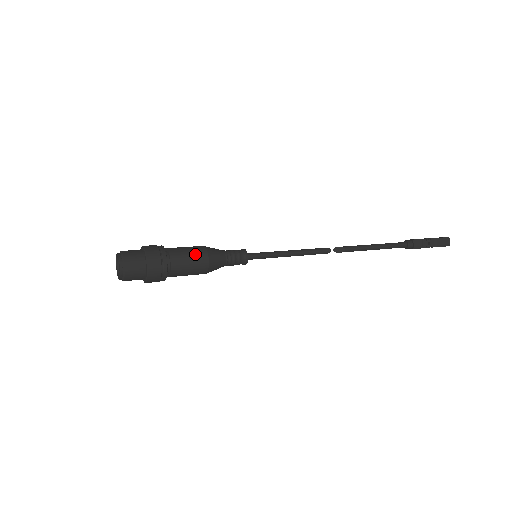
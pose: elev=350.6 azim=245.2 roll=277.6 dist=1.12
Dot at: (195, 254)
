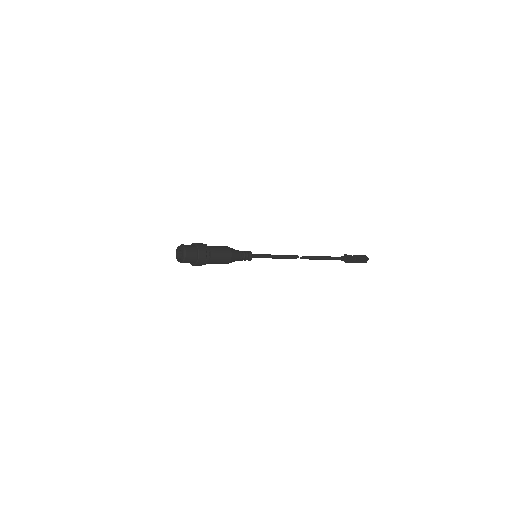
Dot at: (221, 246)
